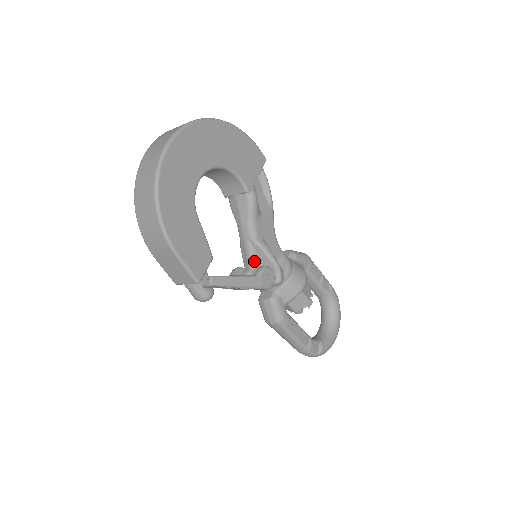
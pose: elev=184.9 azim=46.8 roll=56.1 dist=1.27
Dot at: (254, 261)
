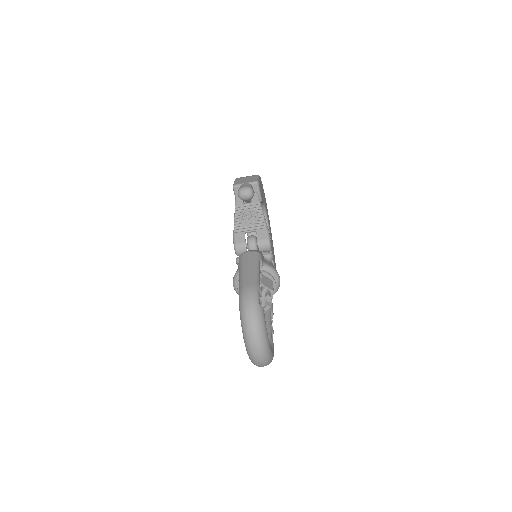
Dot at: occluded
